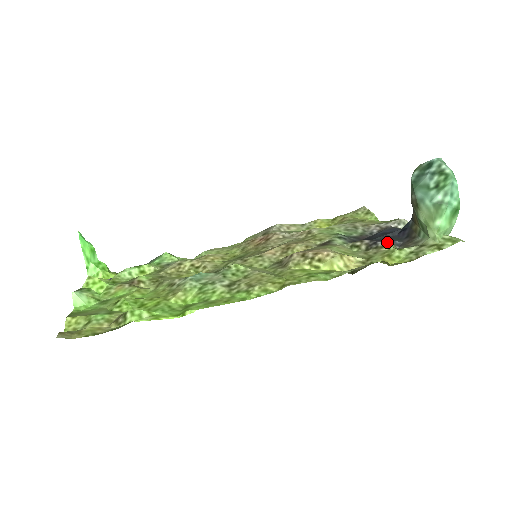
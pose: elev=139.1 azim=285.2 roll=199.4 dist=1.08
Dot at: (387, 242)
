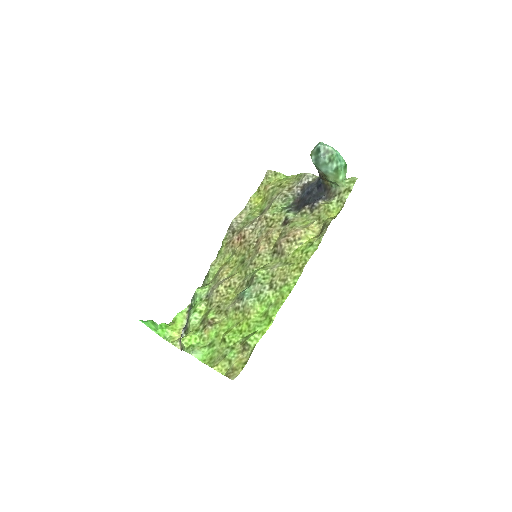
Dot at: (319, 201)
